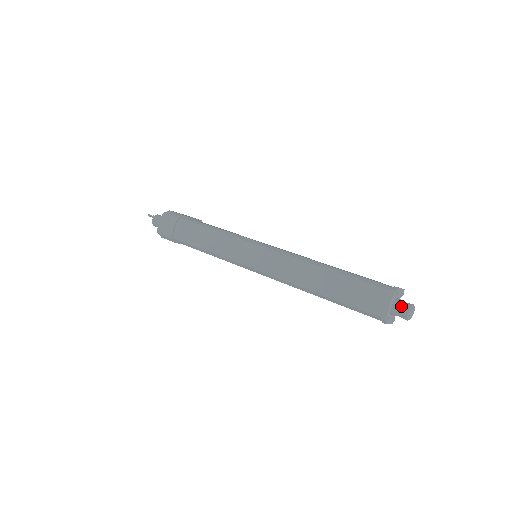
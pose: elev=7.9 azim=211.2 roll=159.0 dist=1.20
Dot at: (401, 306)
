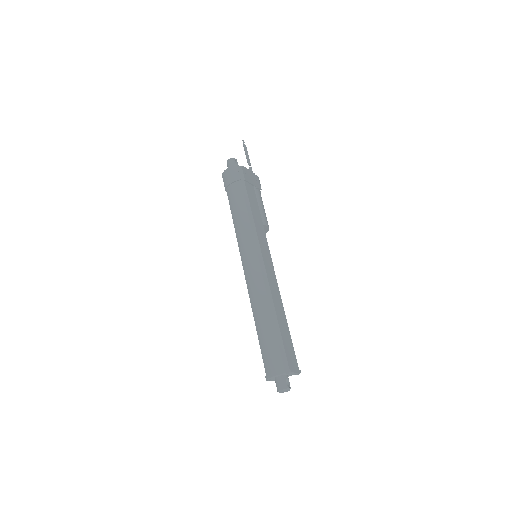
Dot at: (281, 383)
